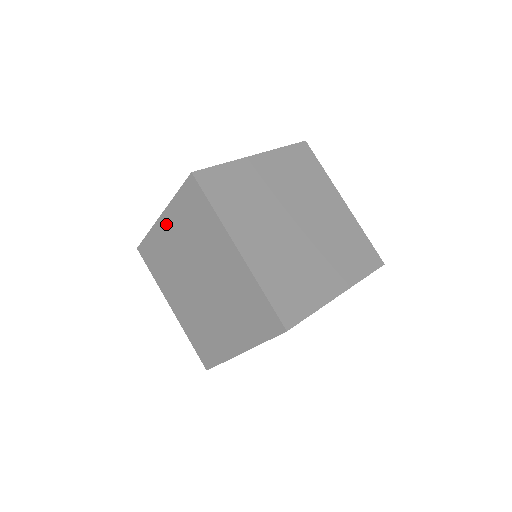
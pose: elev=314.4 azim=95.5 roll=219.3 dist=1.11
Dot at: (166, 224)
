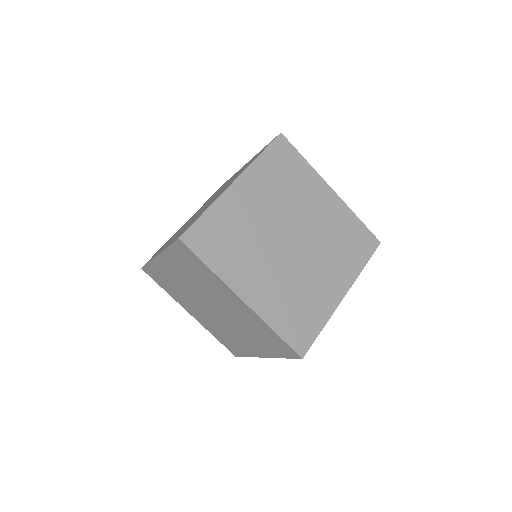
Dot at: occluded
